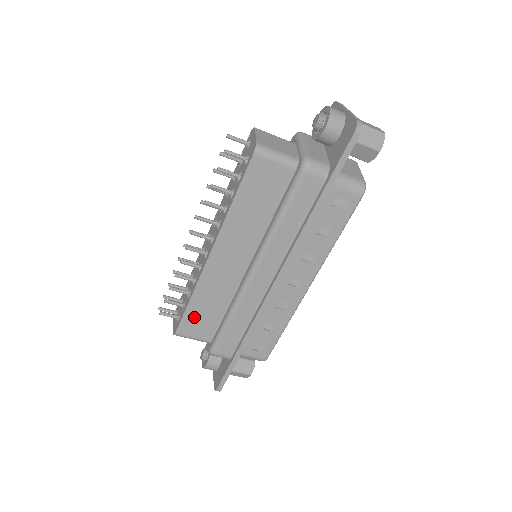
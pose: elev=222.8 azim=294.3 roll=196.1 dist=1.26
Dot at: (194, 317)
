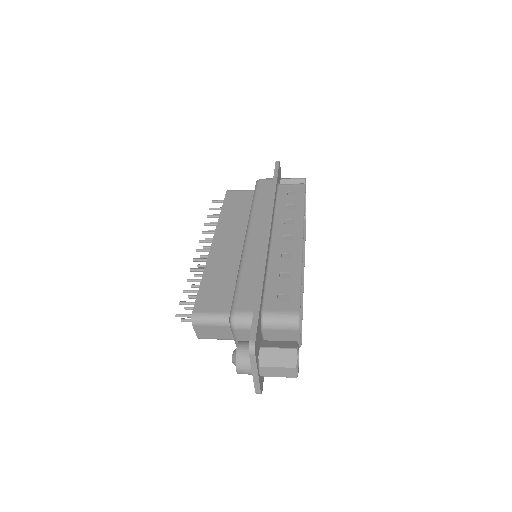
Dot at: occluded
